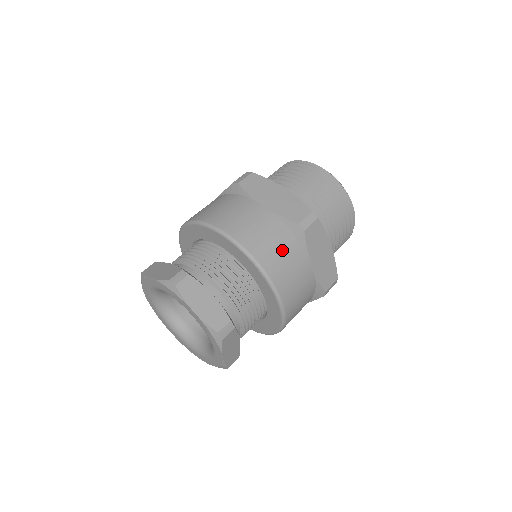
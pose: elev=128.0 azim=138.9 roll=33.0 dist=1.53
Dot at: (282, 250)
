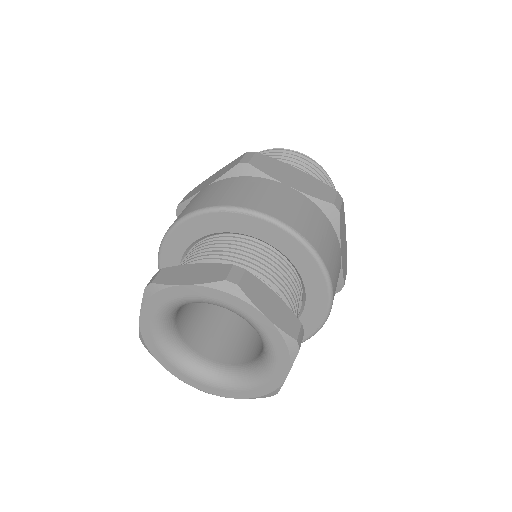
Dot at: (241, 188)
